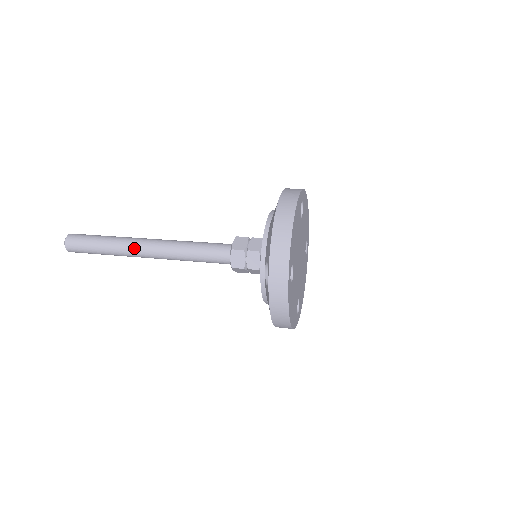
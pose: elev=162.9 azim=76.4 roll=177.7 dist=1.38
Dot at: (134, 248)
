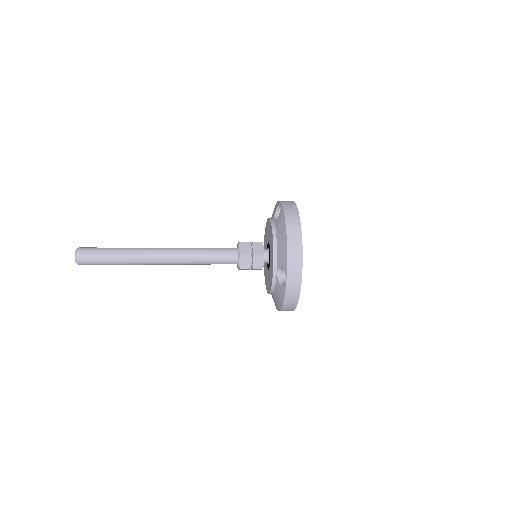
Dot at: (149, 258)
